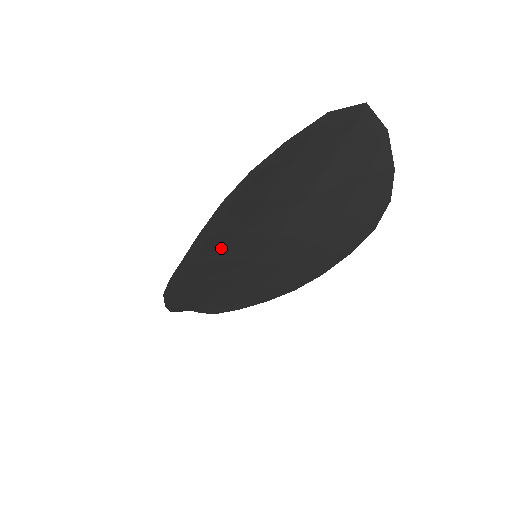
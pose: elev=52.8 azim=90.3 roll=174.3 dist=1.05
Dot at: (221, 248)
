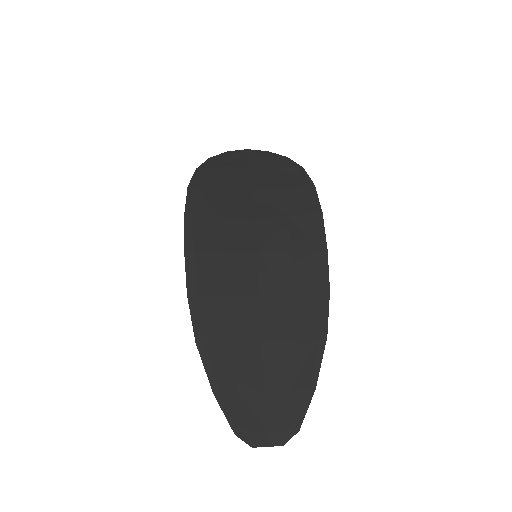
Dot at: (212, 236)
